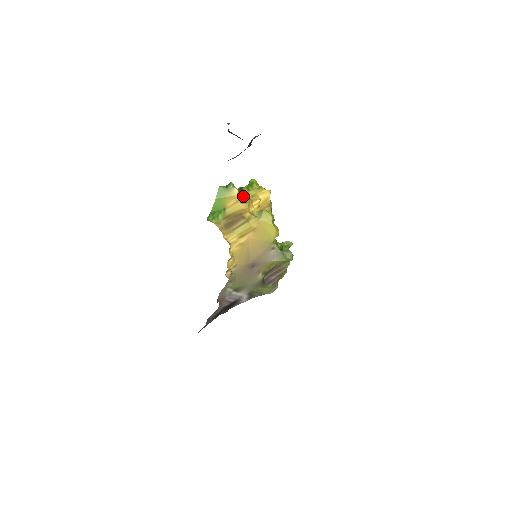
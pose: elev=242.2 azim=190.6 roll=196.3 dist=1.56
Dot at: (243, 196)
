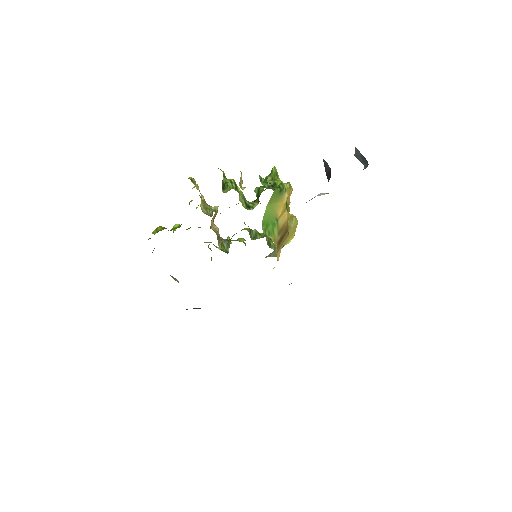
Dot at: occluded
